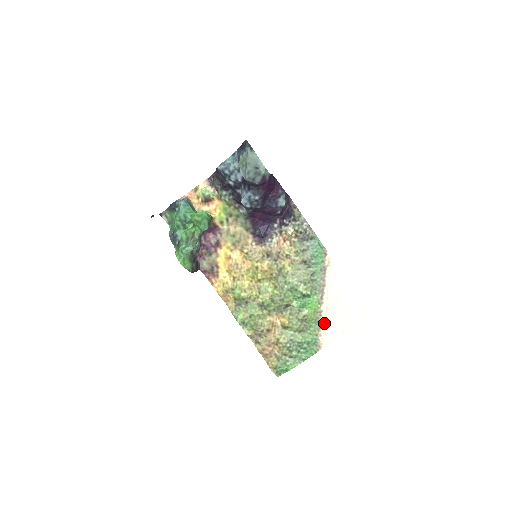
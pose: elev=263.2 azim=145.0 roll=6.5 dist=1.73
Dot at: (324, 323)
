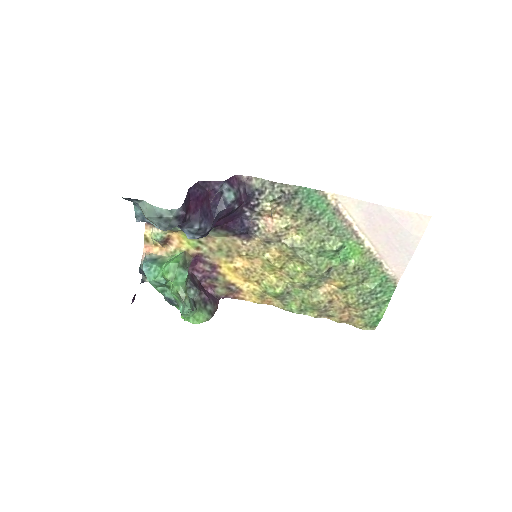
Dot at: (381, 257)
